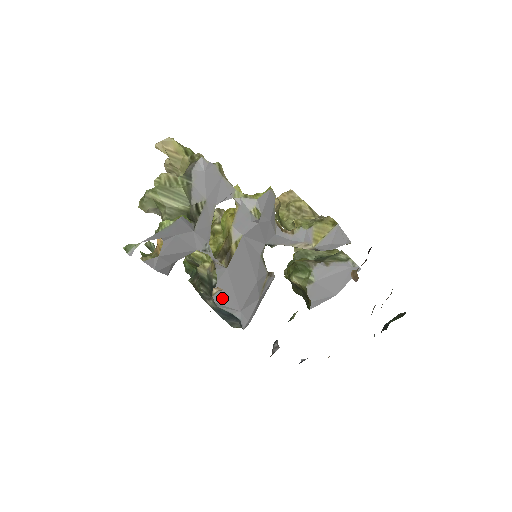
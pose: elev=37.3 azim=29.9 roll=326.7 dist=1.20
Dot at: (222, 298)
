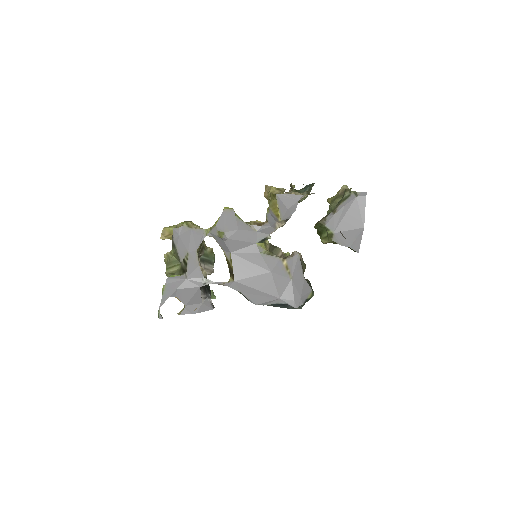
Dot at: (257, 299)
